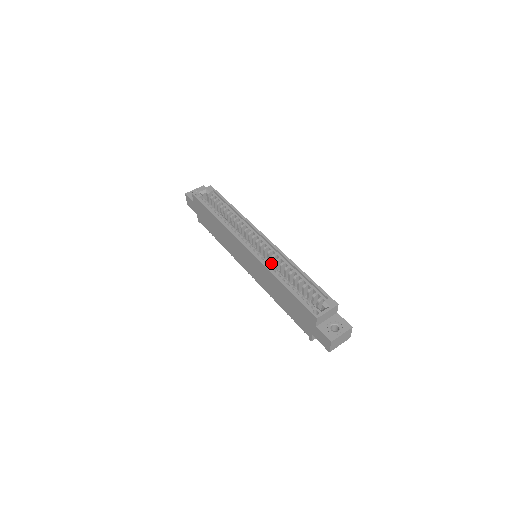
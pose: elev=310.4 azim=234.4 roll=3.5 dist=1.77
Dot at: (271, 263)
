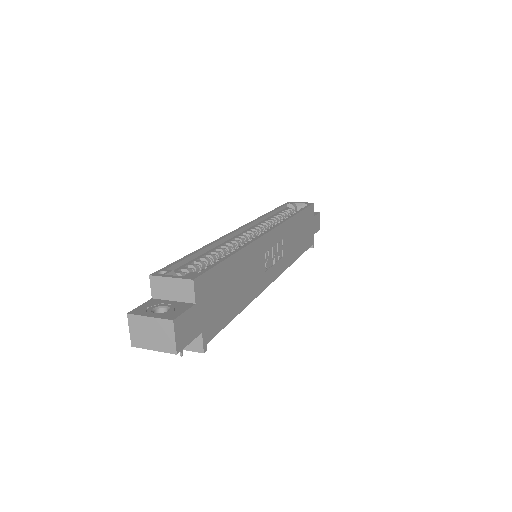
Dot at: (234, 244)
